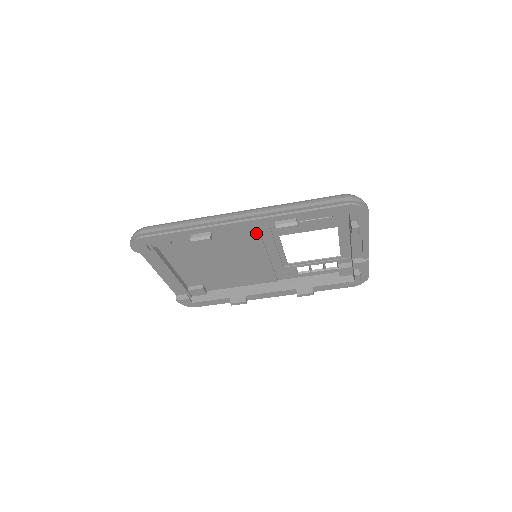
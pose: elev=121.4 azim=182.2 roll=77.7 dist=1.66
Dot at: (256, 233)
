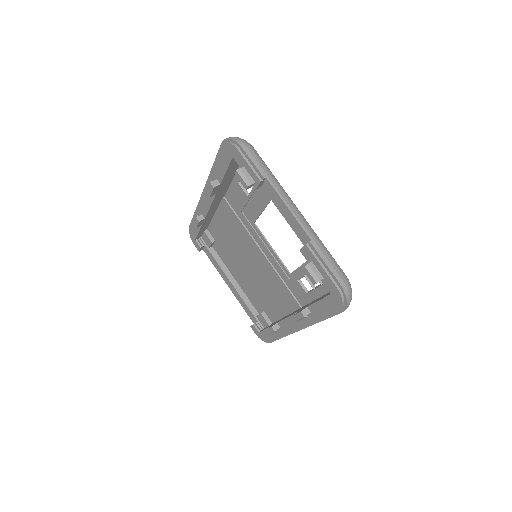
Dot at: (238, 220)
